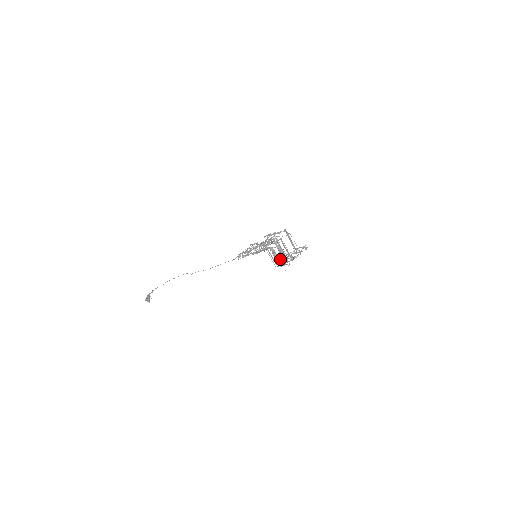
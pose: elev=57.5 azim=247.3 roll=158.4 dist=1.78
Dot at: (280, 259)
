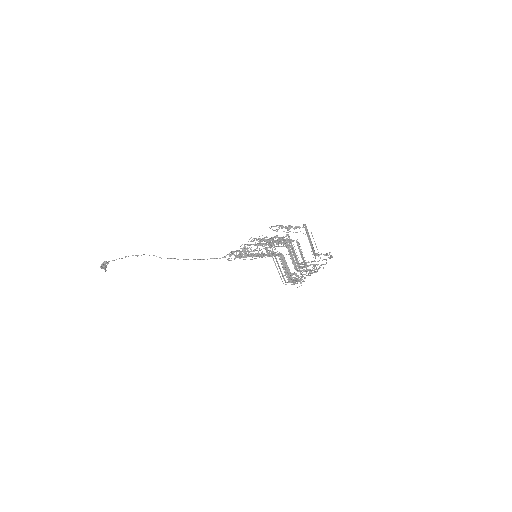
Dot at: (291, 274)
